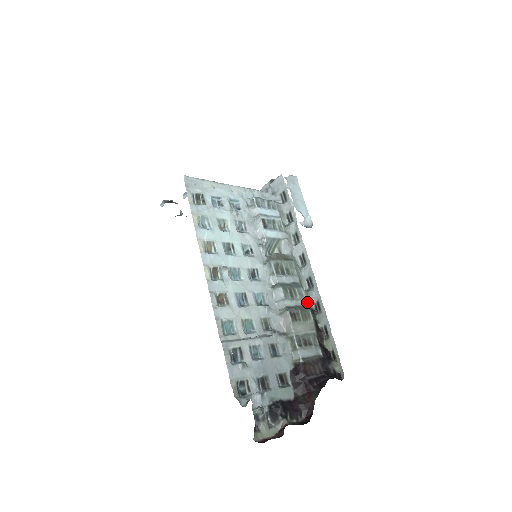
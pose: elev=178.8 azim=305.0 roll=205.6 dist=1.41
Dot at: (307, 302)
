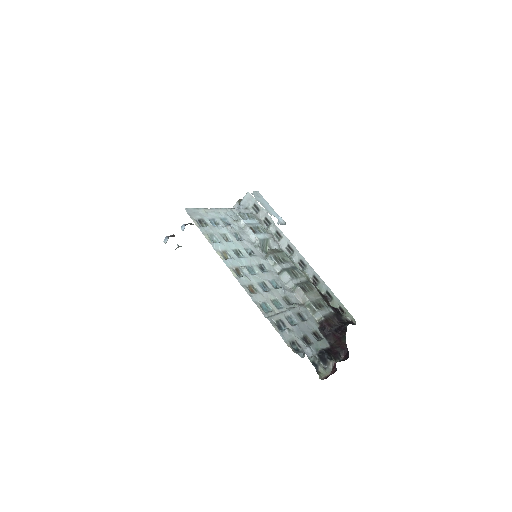
Dot at: (306, 278)
